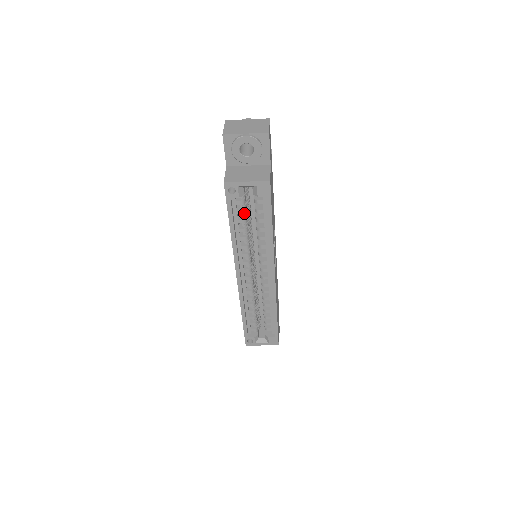
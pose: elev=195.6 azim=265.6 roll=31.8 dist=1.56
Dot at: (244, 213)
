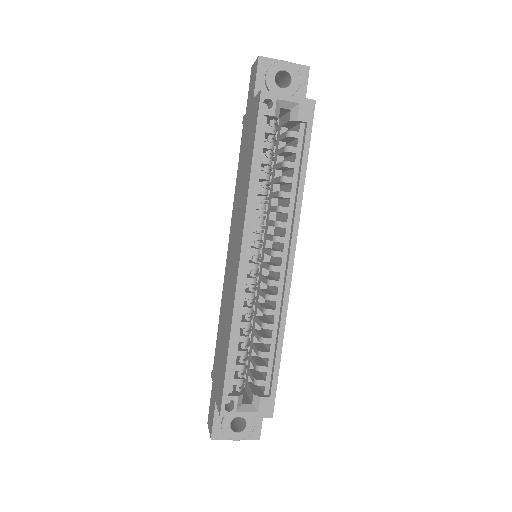
Dot at: (270, 151)
